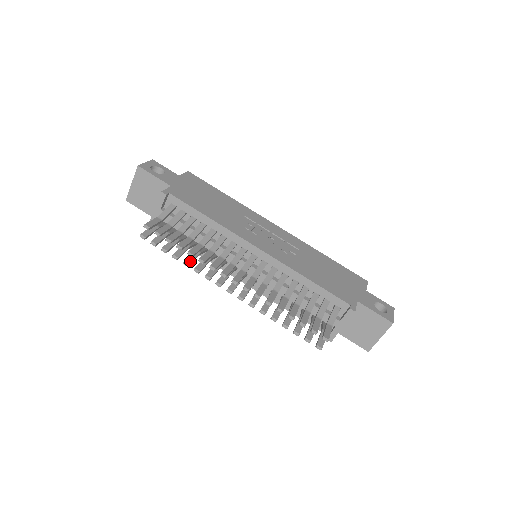
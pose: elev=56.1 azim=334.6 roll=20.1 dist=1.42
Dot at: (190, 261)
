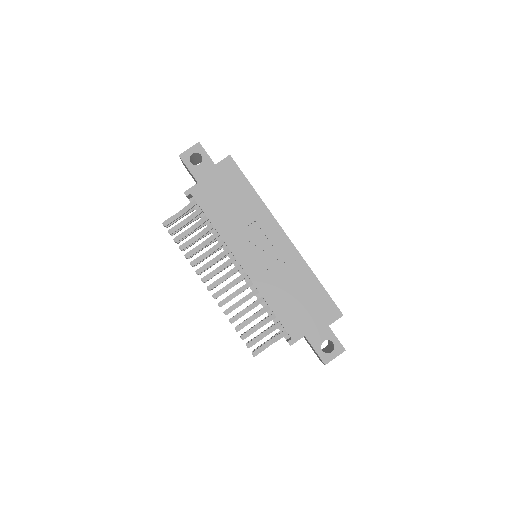
Dot at: (191, 256)
